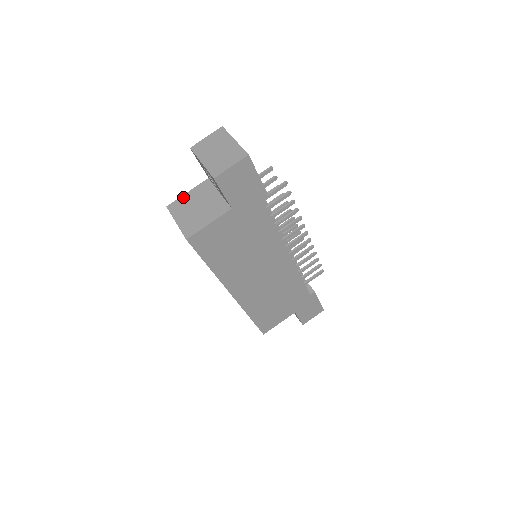
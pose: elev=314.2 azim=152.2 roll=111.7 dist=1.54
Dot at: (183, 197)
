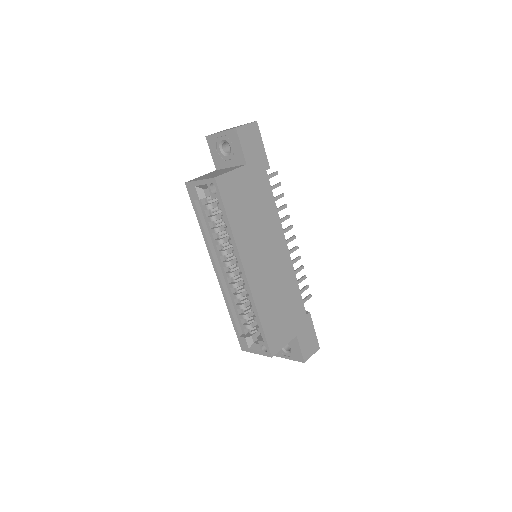
Dot at: (198, 177)
